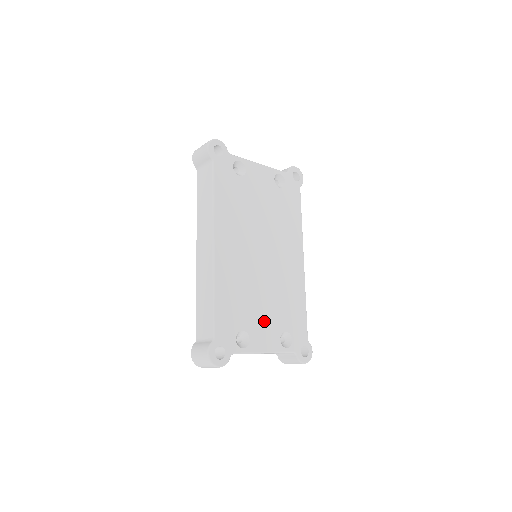
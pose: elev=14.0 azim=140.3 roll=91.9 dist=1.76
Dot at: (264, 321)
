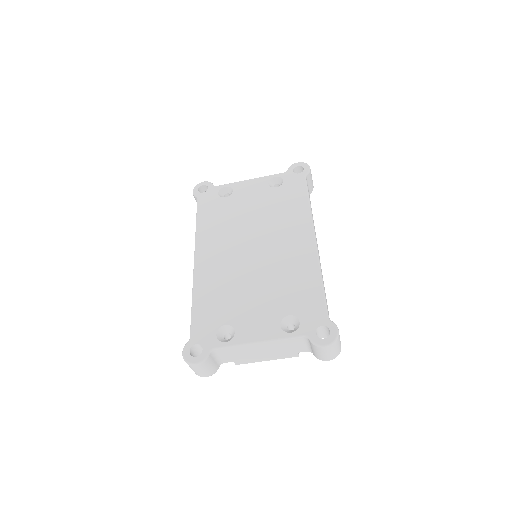
Dot at: (256, 310)
